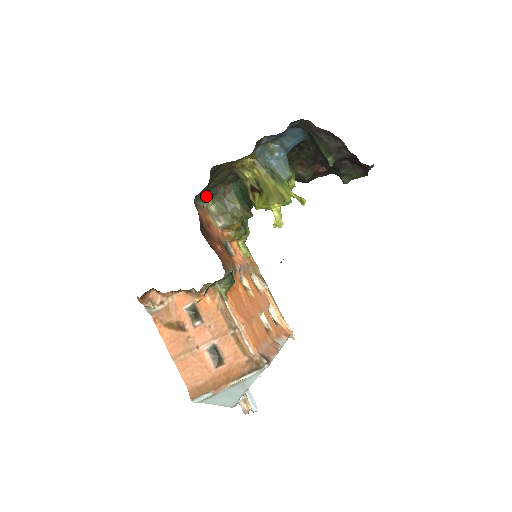
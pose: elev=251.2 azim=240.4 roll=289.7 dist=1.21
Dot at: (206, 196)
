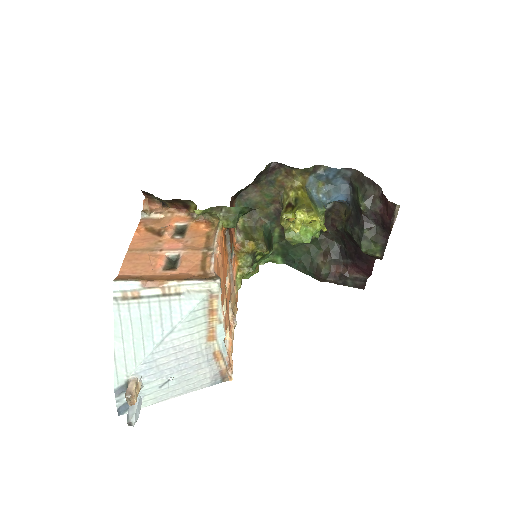
Dot at: occluded
